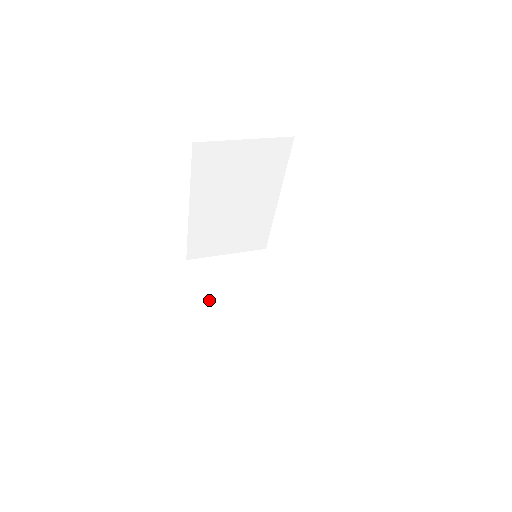
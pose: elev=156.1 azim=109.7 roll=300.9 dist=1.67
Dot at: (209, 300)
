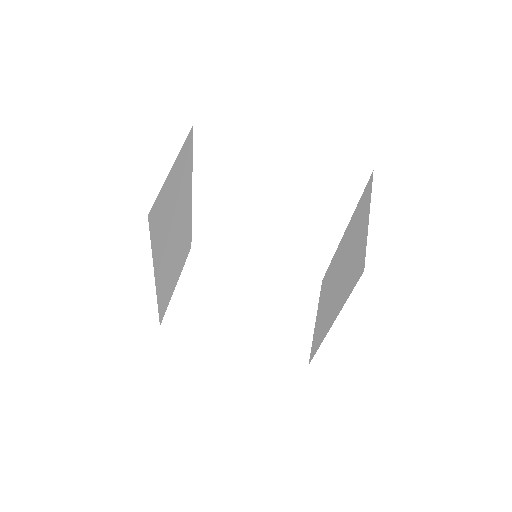
Dot at: (224, 331)
